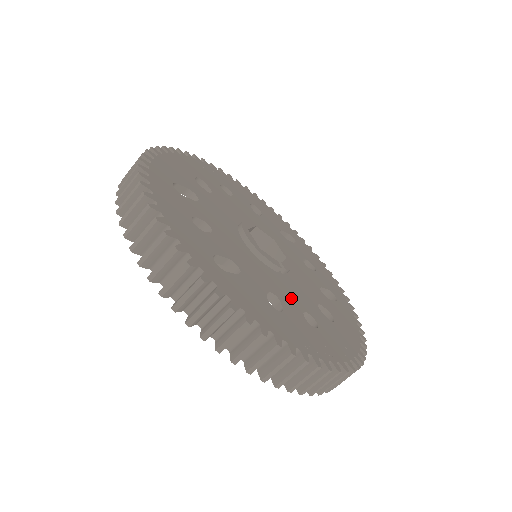
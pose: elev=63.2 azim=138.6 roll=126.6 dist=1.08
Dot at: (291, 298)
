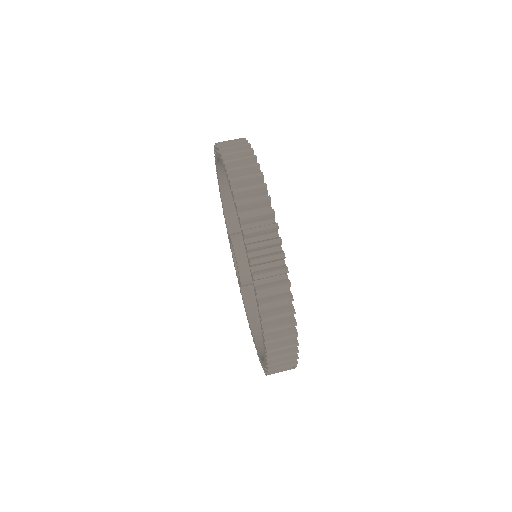
Dot at: occluded
